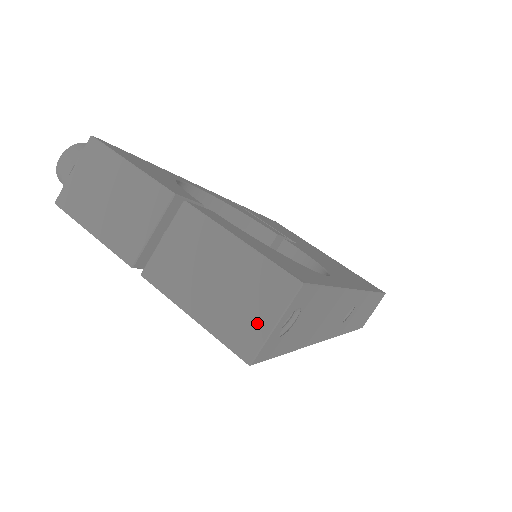
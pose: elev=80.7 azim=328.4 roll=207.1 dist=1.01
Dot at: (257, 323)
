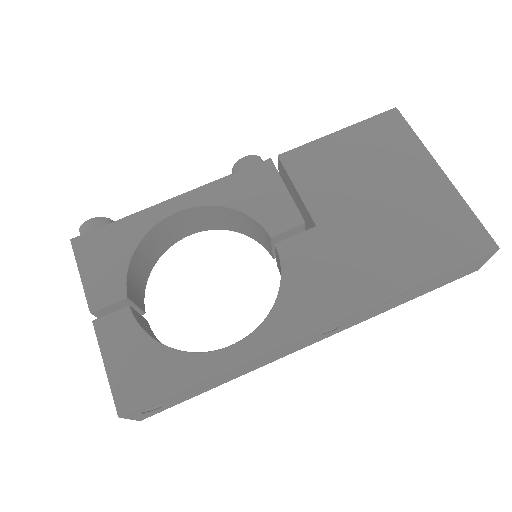
Dot at: occluded
